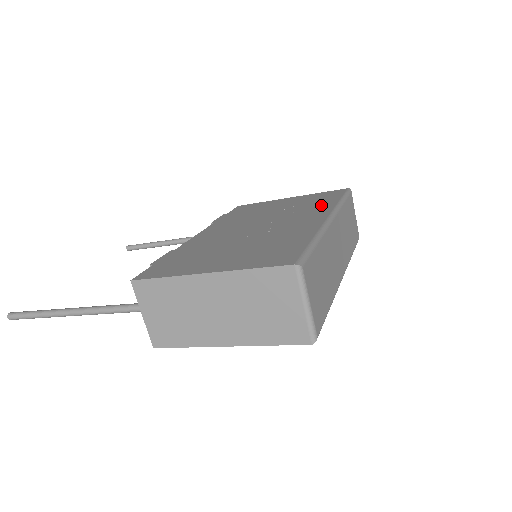
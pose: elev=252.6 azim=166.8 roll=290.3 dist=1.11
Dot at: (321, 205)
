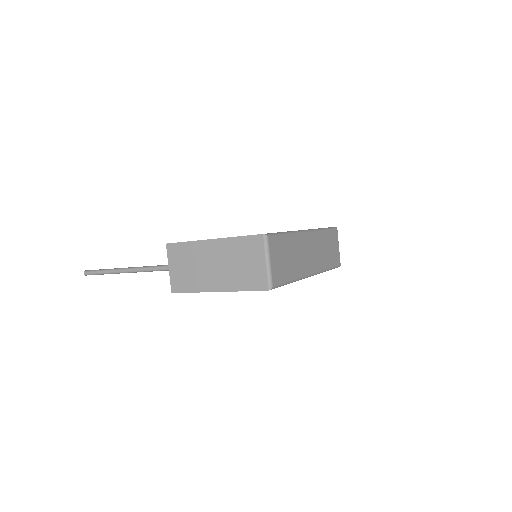
Dot at: occluded
